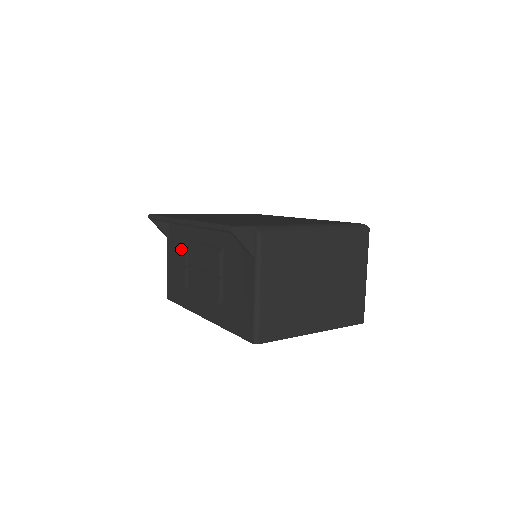
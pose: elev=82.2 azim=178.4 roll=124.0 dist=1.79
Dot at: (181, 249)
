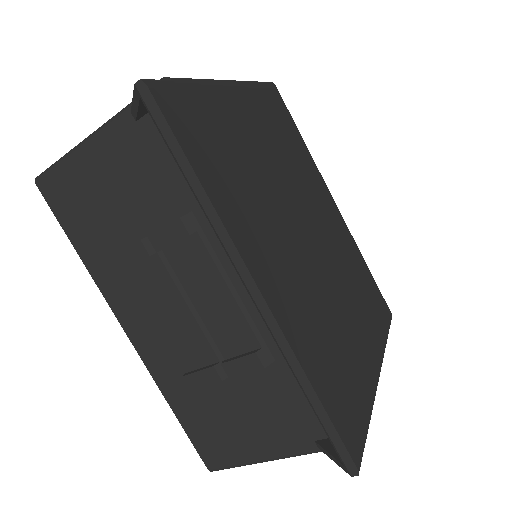
Dot at: (161, 200)
